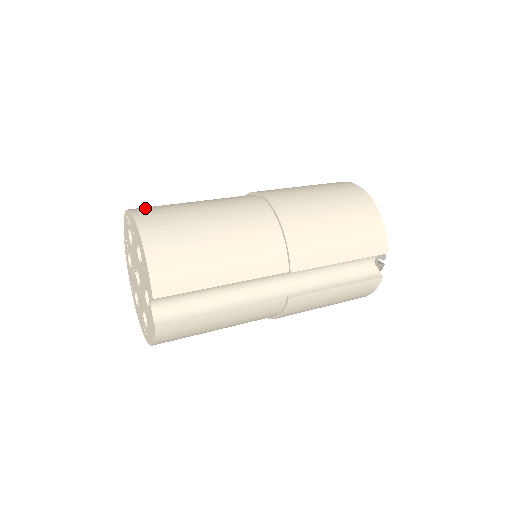
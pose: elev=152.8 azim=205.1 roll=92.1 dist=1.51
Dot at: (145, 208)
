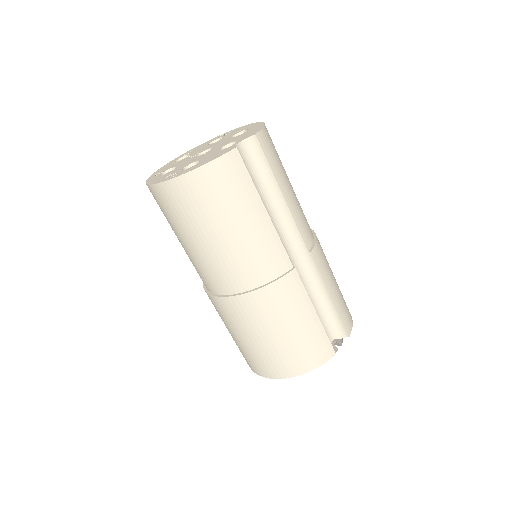
Dot at: occluded
